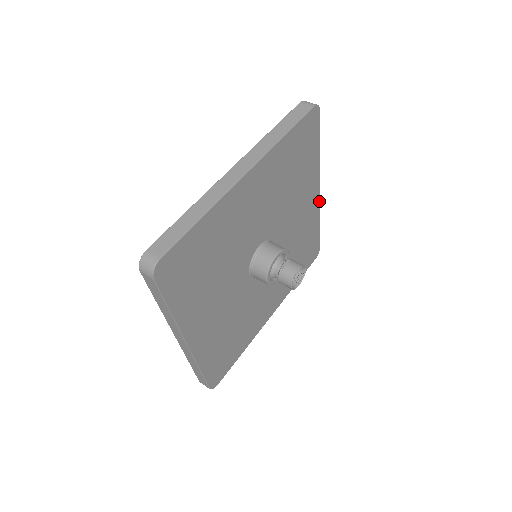
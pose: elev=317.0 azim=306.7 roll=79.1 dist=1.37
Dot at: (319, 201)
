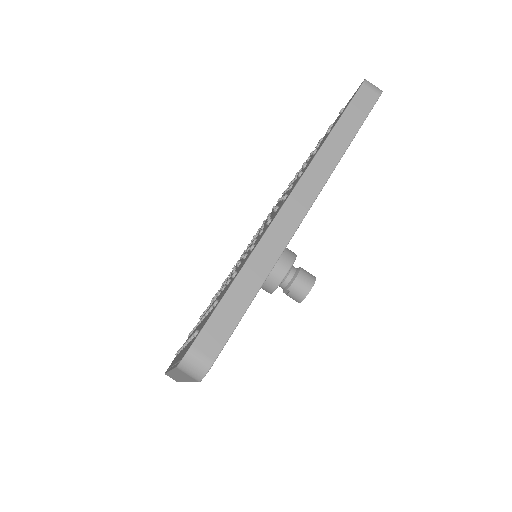
Dot at: (319, 192)
